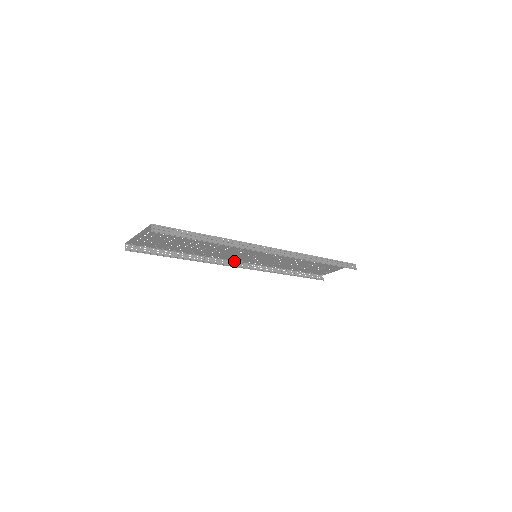
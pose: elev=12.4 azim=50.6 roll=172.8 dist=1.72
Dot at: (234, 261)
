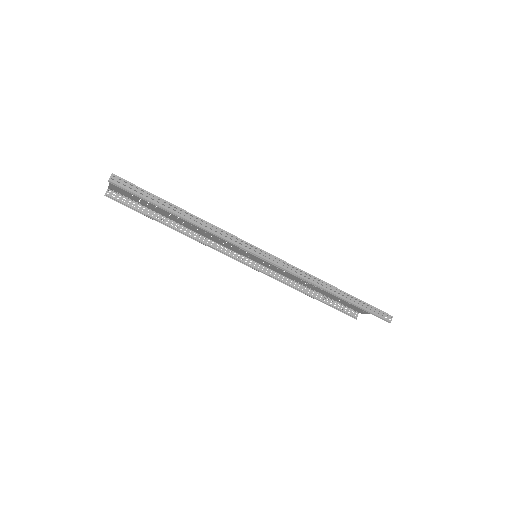
Dot at: (237, 253)
